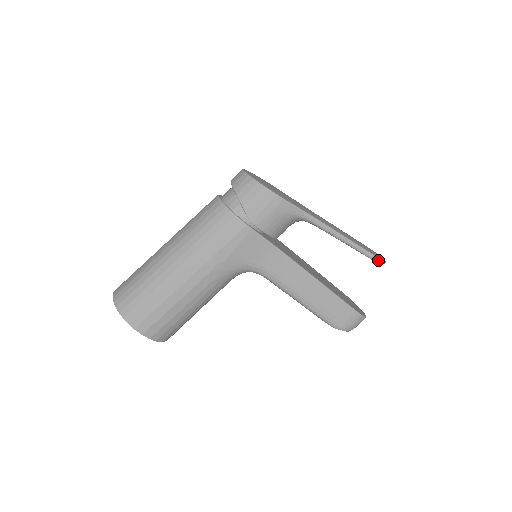
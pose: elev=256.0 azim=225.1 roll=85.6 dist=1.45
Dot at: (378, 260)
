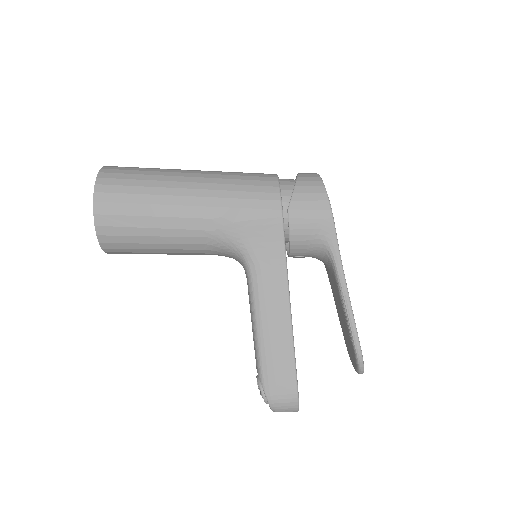
Dot at: (361, 360)
